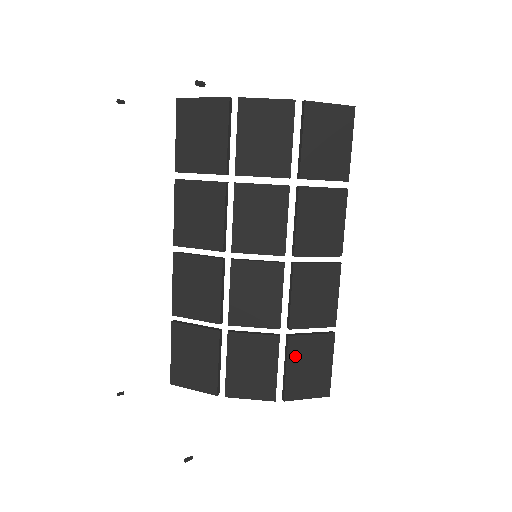
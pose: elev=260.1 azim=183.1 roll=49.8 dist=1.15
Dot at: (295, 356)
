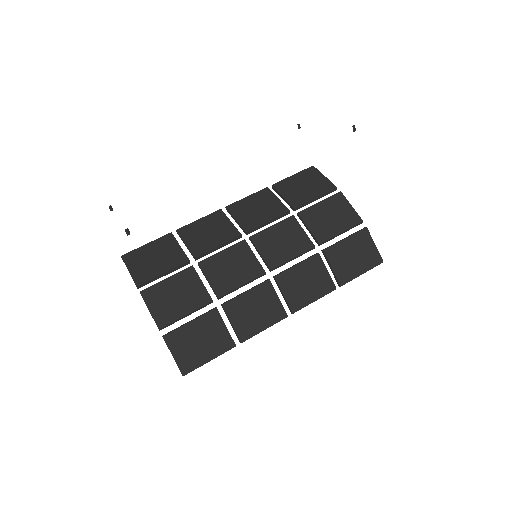
Dot at: (204, 323)
